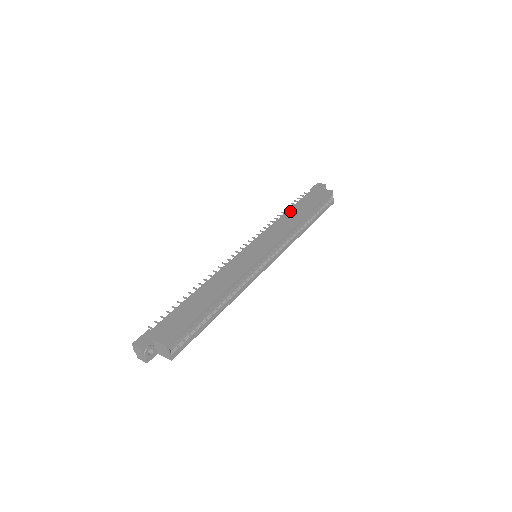
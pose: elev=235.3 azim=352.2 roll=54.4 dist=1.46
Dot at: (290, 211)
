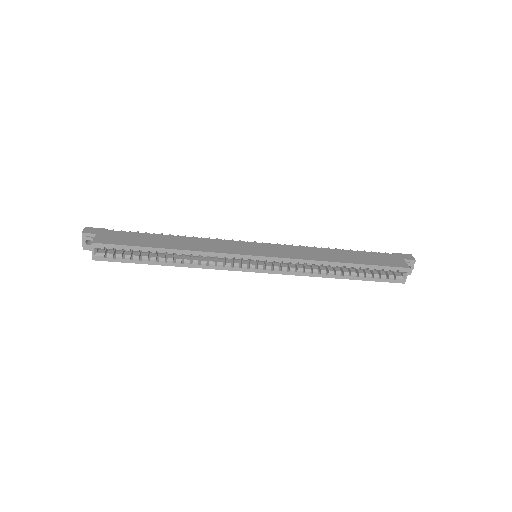
Dot at: (340, 251)
